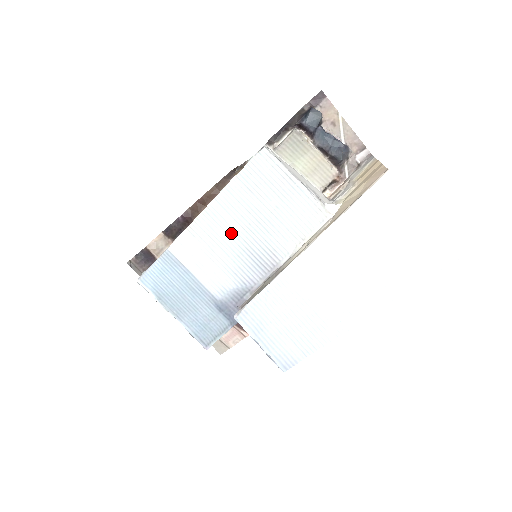
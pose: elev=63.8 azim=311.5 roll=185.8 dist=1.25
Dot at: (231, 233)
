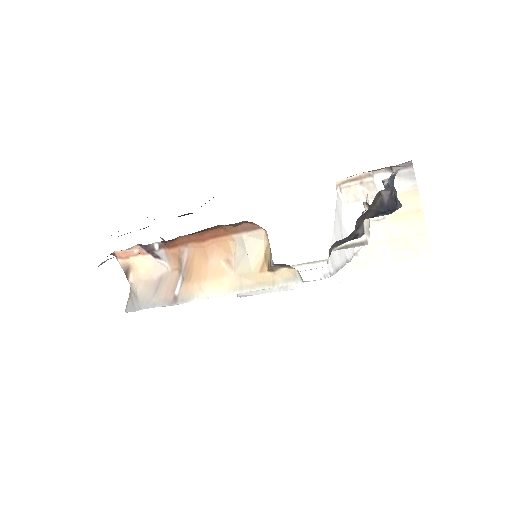
Dot at: occluded
